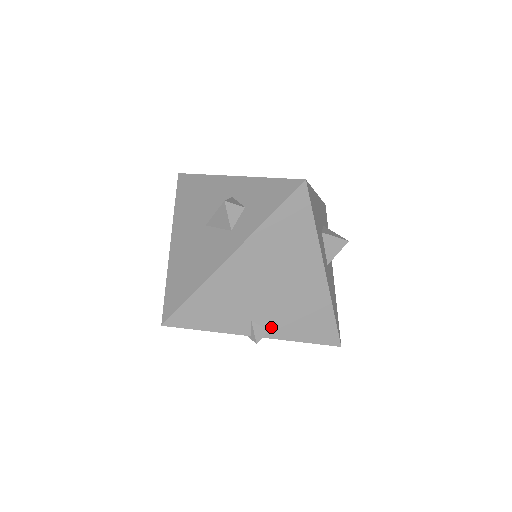
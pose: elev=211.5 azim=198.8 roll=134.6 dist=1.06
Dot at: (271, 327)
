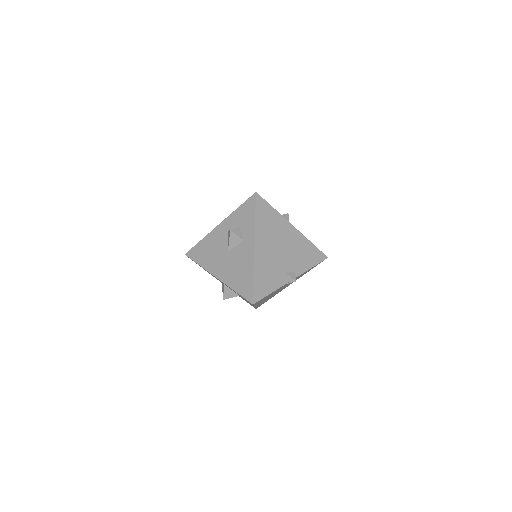
Dot at: (295, 270)
